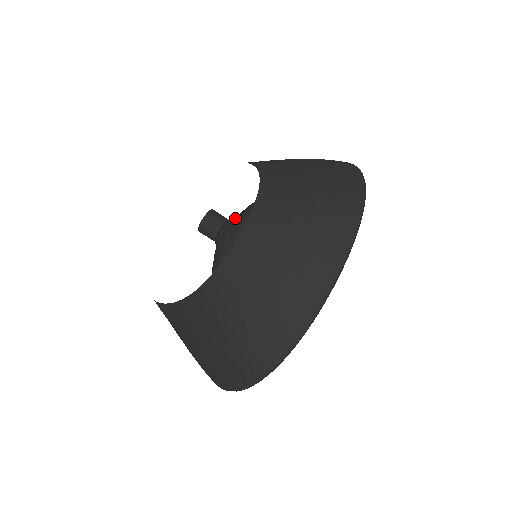
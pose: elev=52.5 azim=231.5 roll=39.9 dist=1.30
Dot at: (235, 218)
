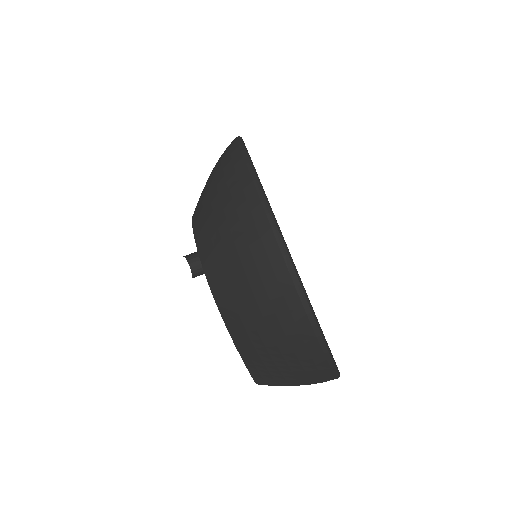
Dot at: occluded
